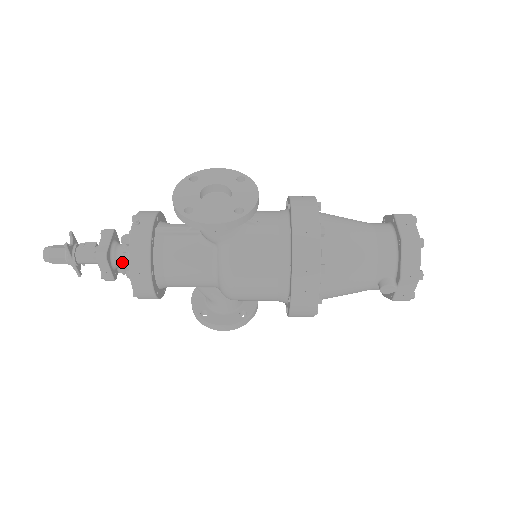
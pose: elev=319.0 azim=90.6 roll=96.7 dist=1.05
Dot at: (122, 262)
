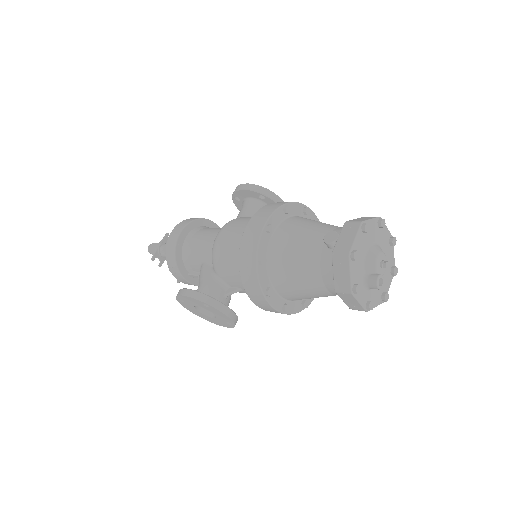
Dot at: occluded
